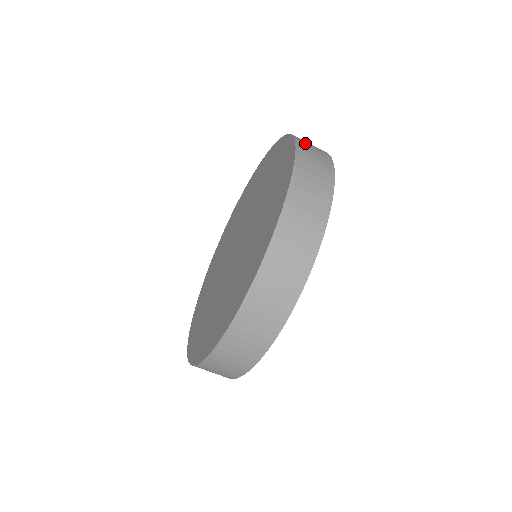
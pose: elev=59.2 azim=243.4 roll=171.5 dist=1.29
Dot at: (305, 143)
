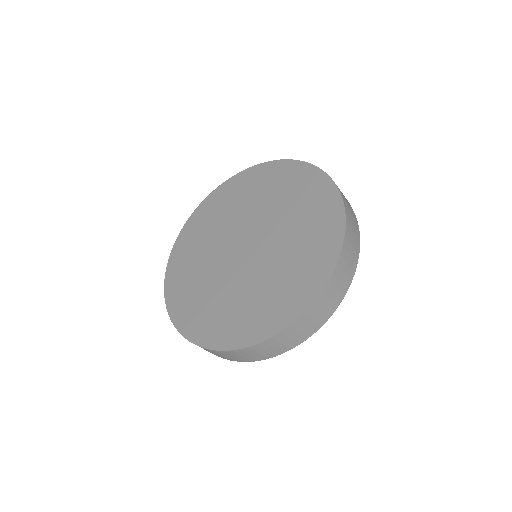
Dot at: (336, 281)
